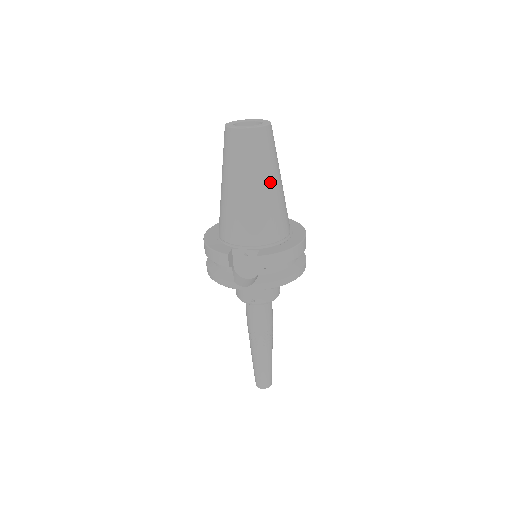
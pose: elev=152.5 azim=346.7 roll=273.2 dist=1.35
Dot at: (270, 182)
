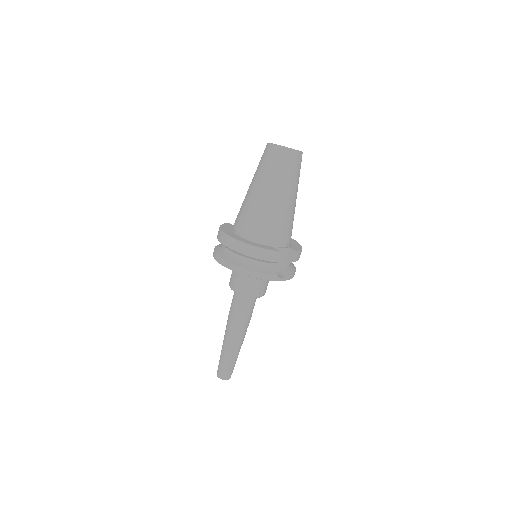
Dot at: occluded
